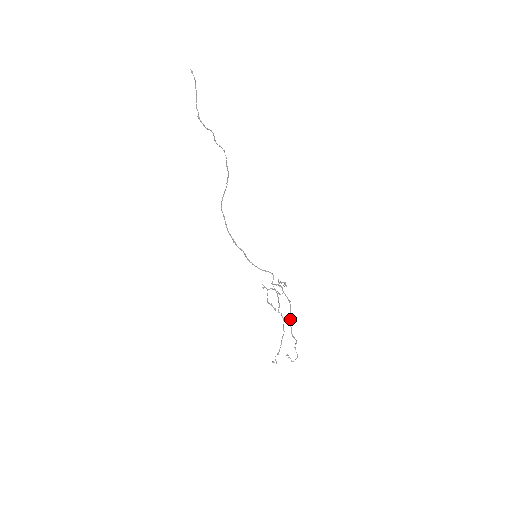
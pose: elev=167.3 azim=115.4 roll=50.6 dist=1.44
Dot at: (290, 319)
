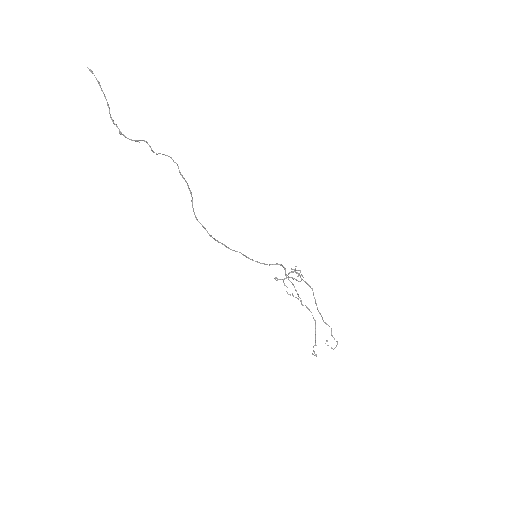
Dot at: (317, 308)
